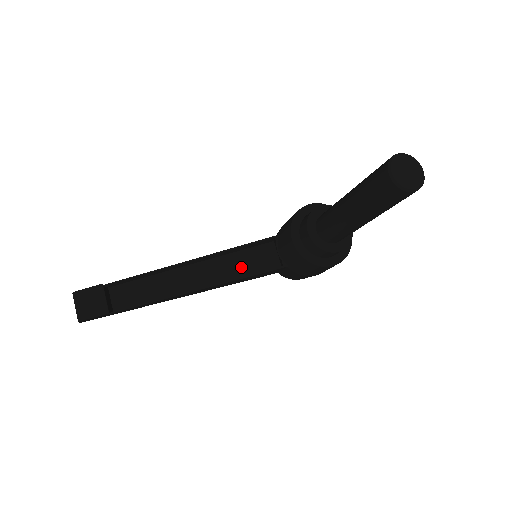
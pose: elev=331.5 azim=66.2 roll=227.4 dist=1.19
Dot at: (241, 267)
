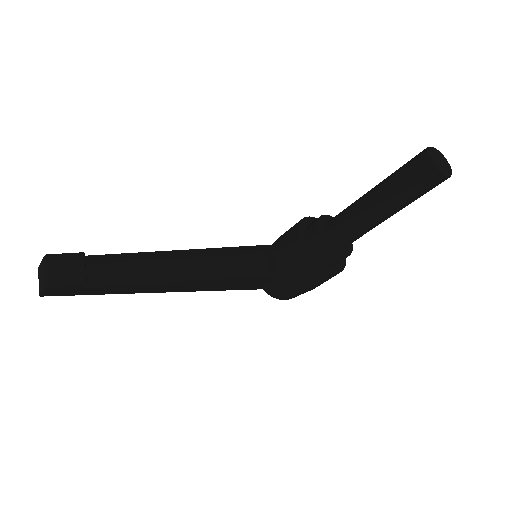
Dot at: (233, 271)
